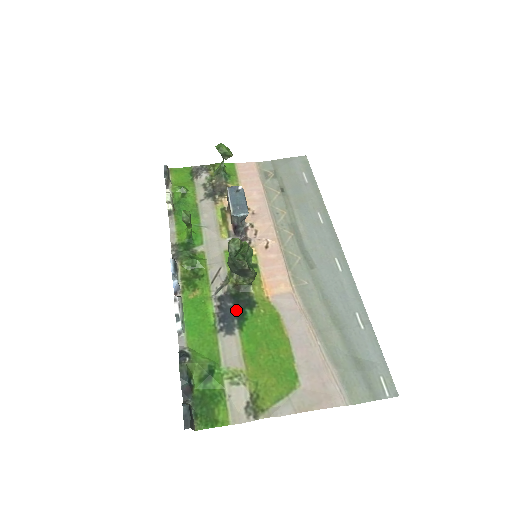
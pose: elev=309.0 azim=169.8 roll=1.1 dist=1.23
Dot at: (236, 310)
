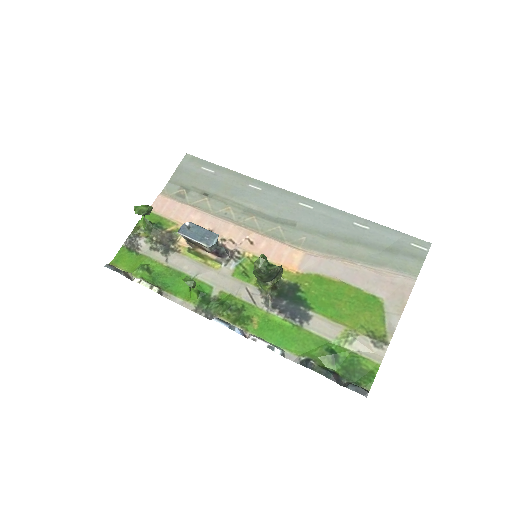
Dot at: (293, 302)
